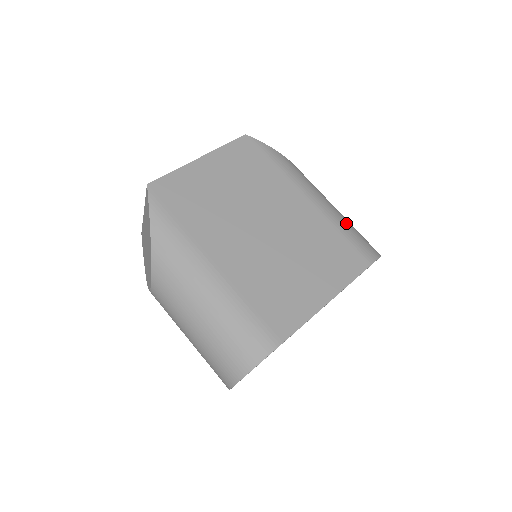
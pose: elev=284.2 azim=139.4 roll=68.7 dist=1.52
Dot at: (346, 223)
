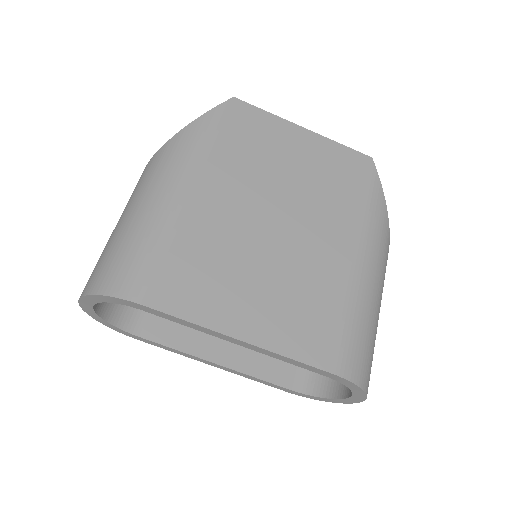
Dot at: (366, 317)
